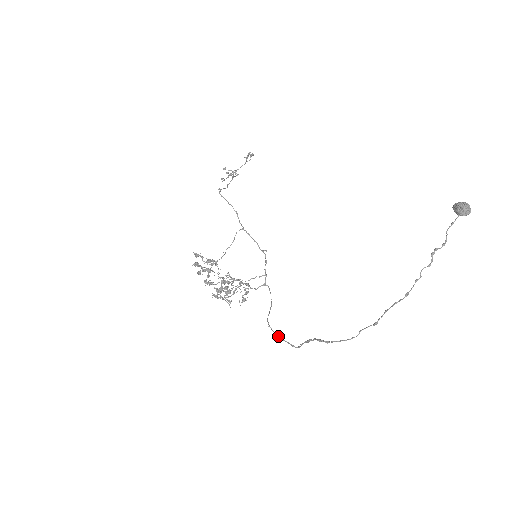
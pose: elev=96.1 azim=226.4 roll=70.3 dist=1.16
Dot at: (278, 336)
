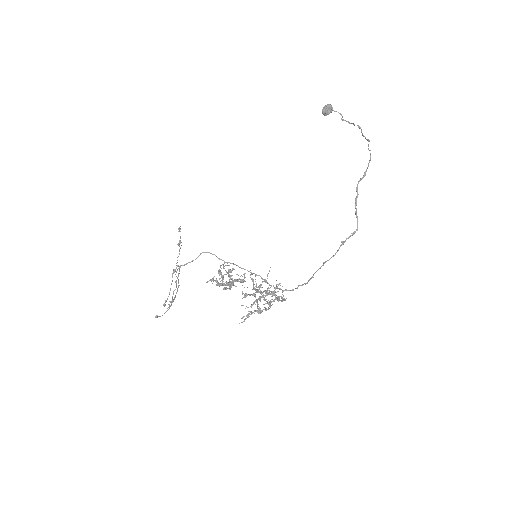
Dot at: (338, 249)
